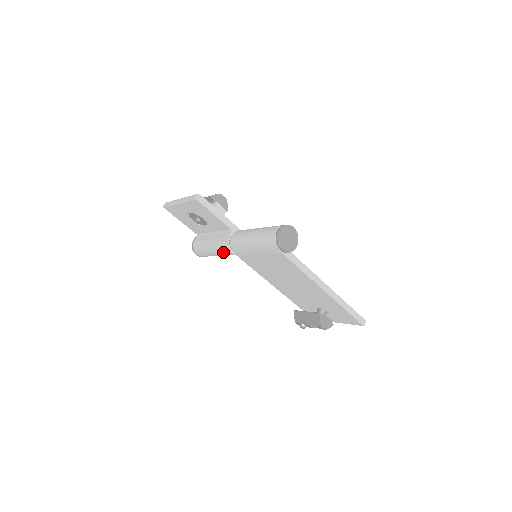
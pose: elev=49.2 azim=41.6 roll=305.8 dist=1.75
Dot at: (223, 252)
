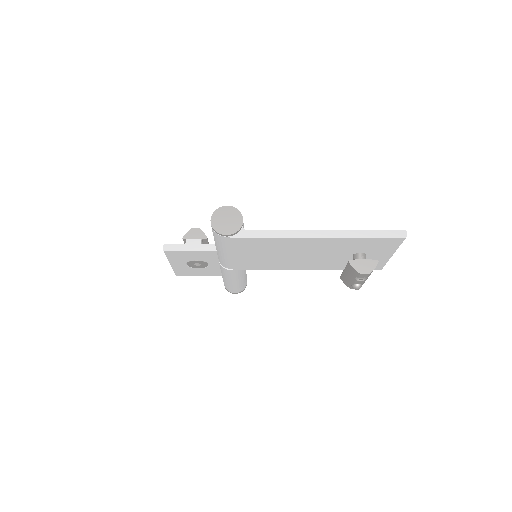
Dot at: (230, 275)
